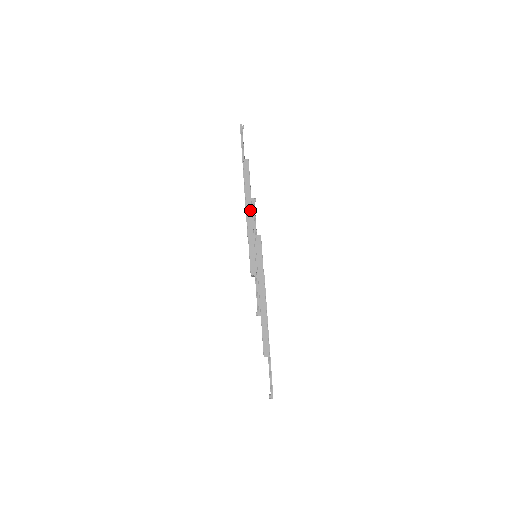
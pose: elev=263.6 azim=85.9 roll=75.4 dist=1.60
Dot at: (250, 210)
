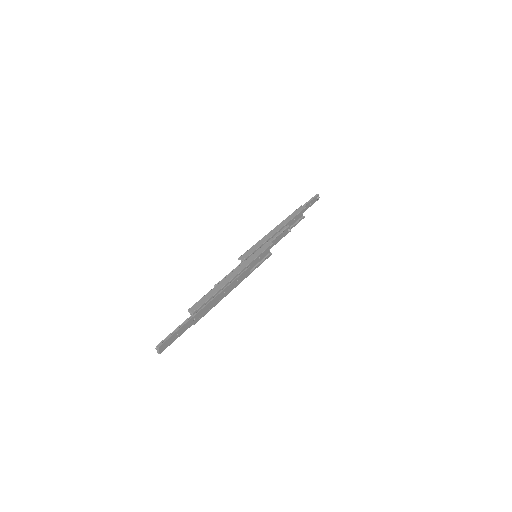
Dot at: (279, 228)
